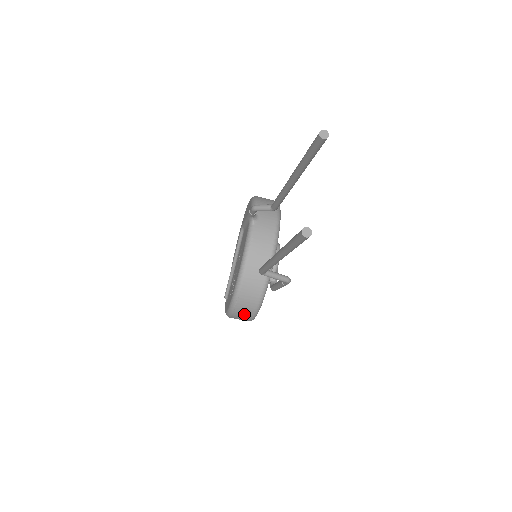
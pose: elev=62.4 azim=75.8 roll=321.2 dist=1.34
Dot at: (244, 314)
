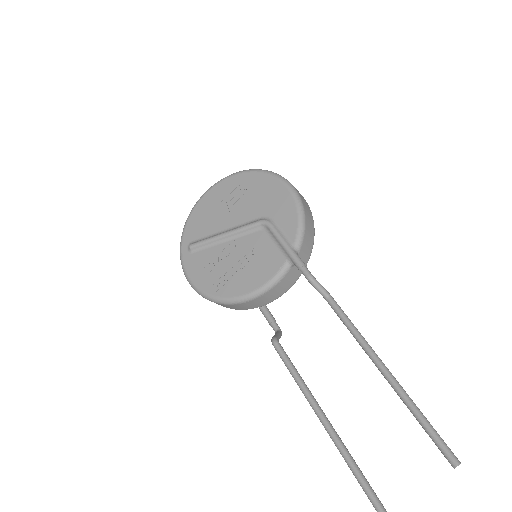
Dot at: occluded
